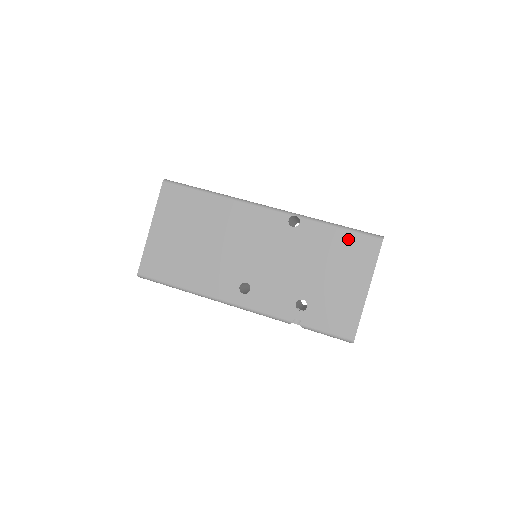
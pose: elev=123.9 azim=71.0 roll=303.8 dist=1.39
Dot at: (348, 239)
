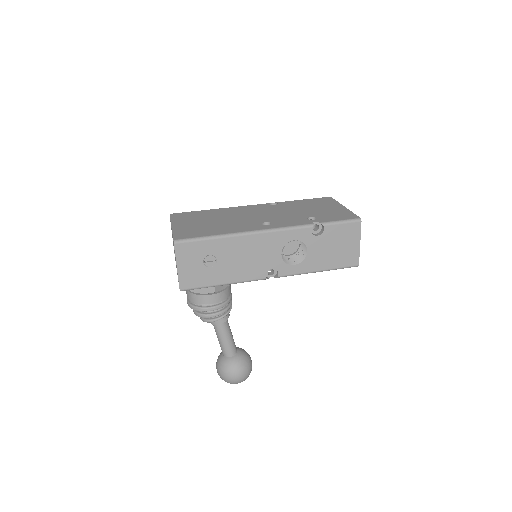
Dot at: (312, 200)
